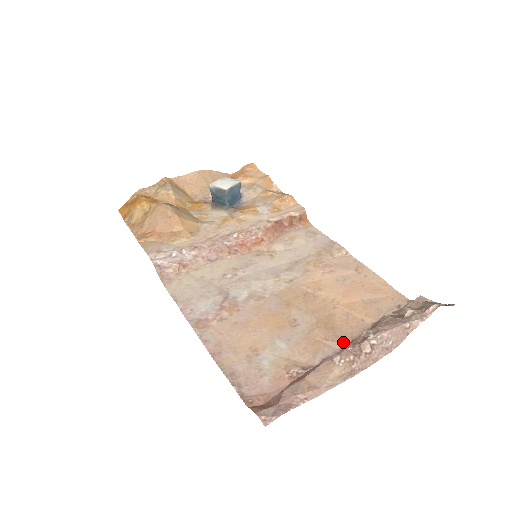
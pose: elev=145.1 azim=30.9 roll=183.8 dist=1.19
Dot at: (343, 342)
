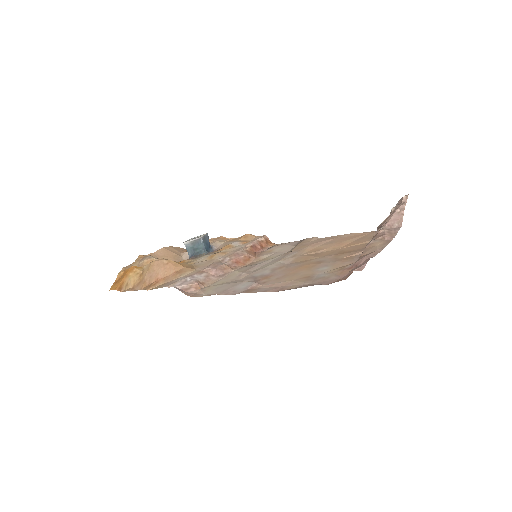
Dot at: occluded
